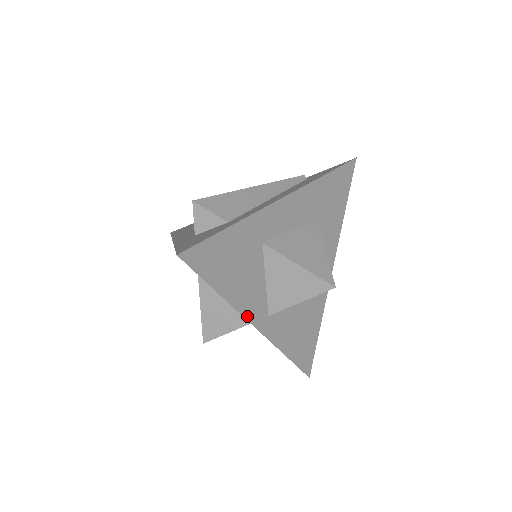
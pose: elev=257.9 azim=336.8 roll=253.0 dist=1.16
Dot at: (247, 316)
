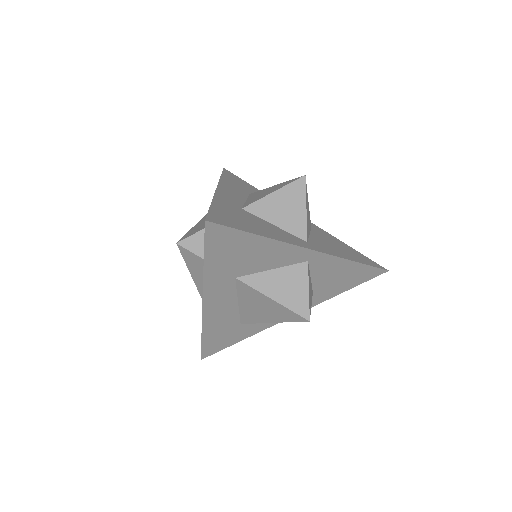
Dot at: (296, 245)
